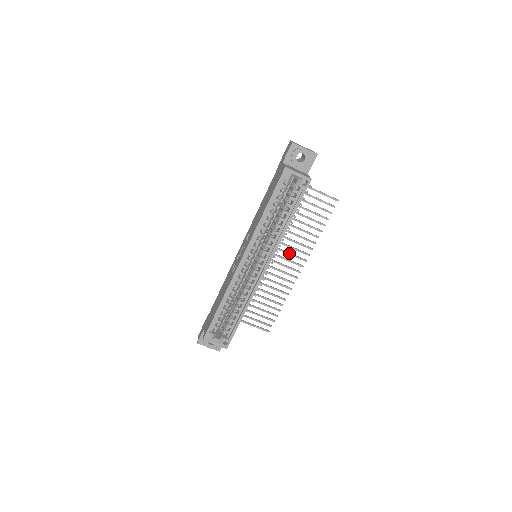
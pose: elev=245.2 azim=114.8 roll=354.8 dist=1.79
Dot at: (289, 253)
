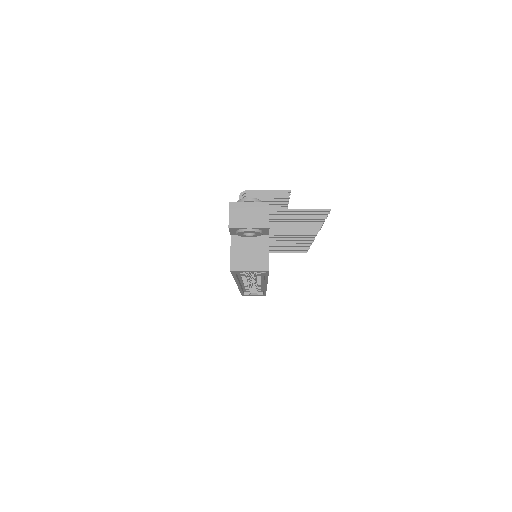
Dot at: (294, 233)
